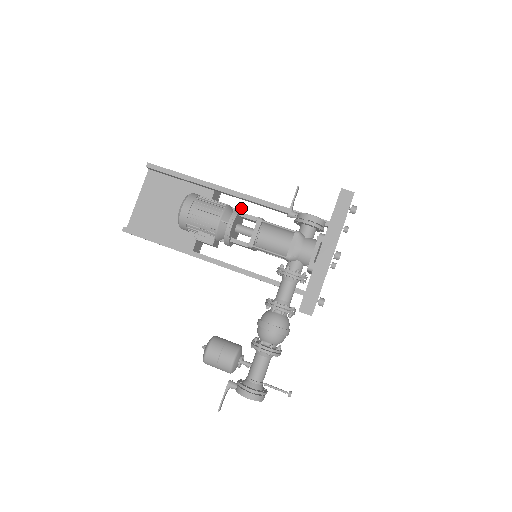
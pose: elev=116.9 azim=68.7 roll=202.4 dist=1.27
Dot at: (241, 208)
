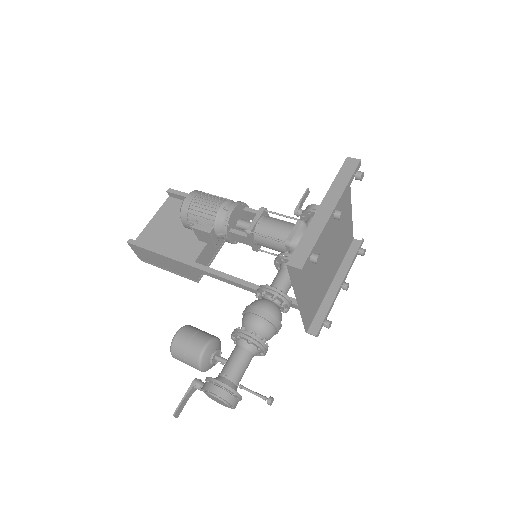
Dot at: (246, 204)
